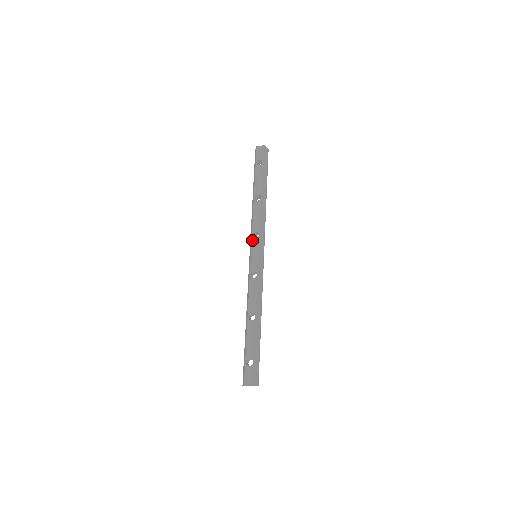
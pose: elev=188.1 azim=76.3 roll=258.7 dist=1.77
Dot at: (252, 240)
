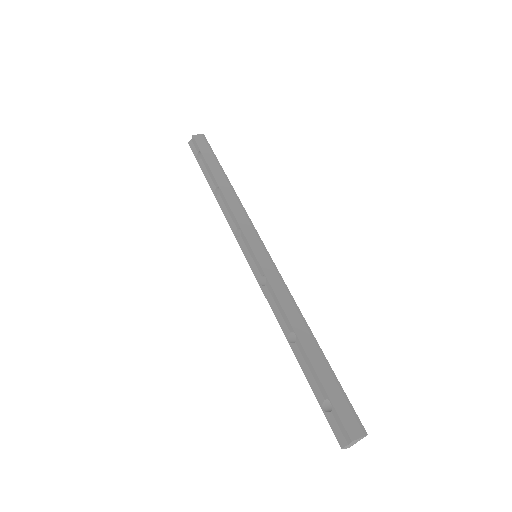
Dot at: (238, 242)
